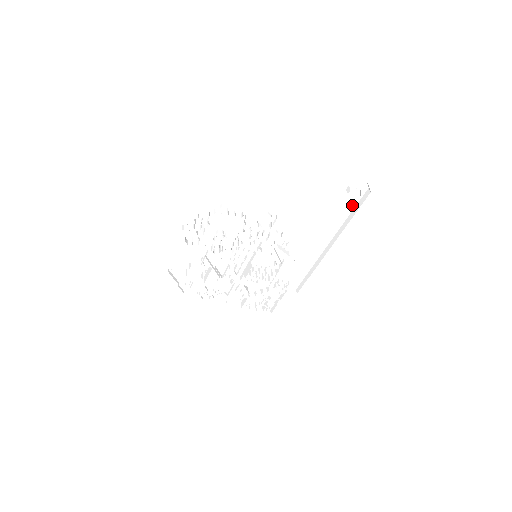
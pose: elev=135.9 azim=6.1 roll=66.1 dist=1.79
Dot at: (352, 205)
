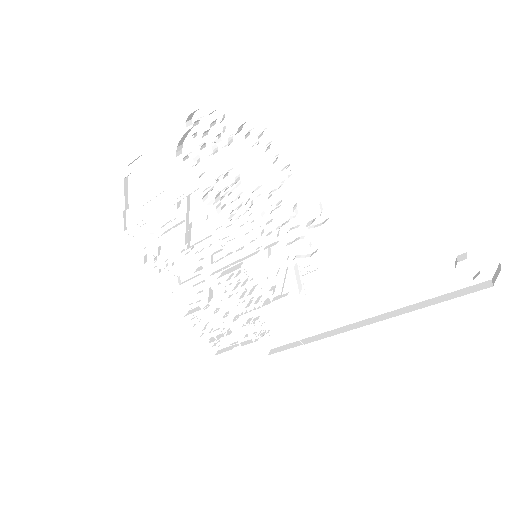
Dot at: (445, 287)
